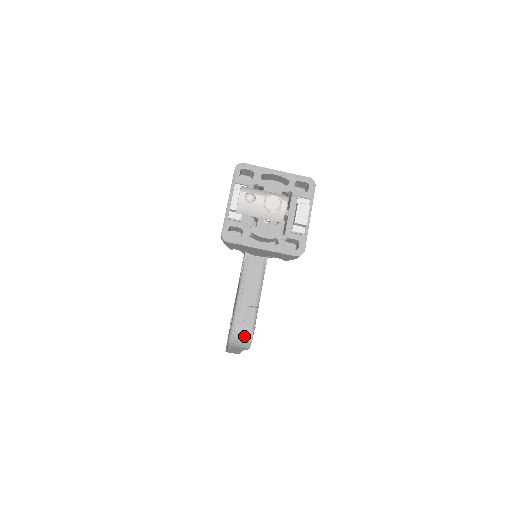
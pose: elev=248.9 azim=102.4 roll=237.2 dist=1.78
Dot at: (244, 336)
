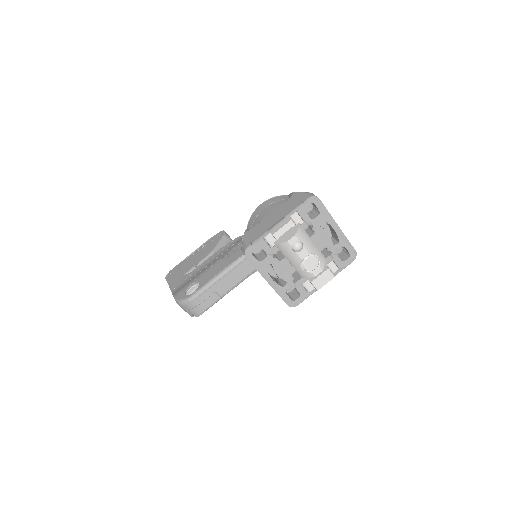
Dot at: (194, 310)
